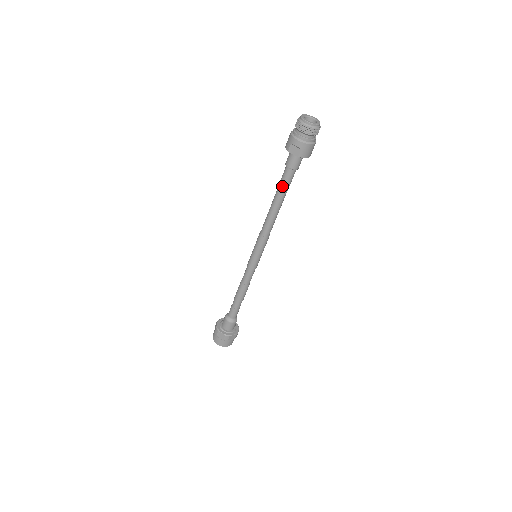
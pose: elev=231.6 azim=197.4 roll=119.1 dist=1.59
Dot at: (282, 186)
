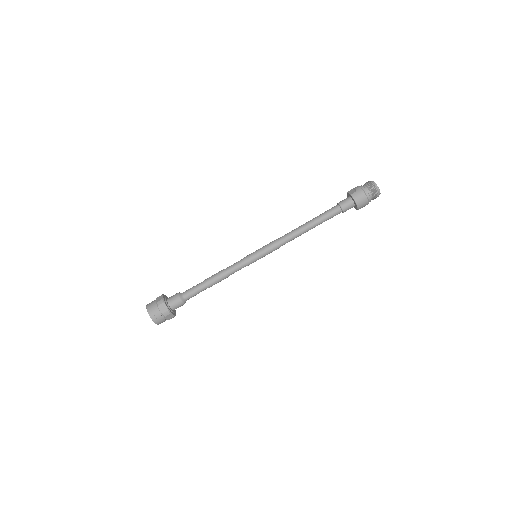
Dot at: (323, 213)
